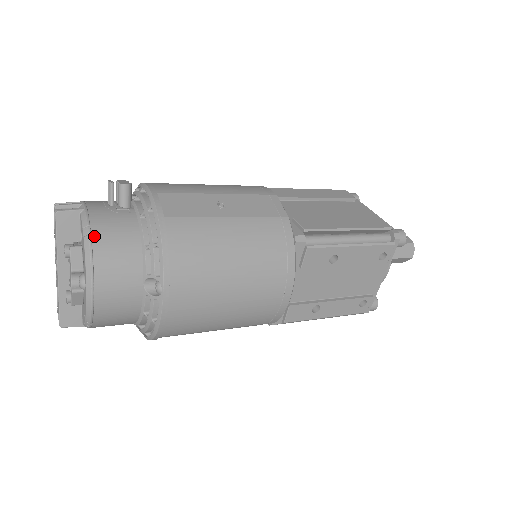
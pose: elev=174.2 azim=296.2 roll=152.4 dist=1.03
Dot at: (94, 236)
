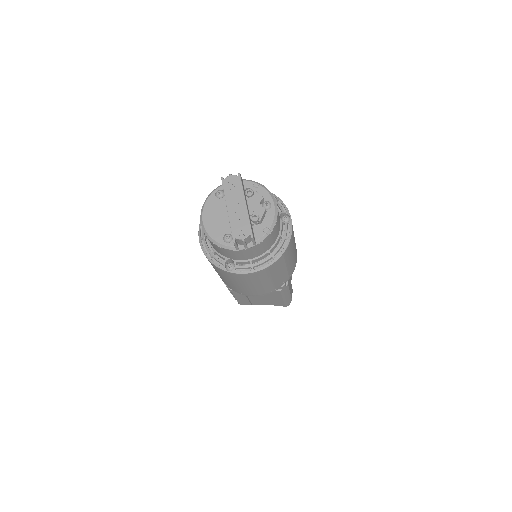
Dot at: (262, 186)
